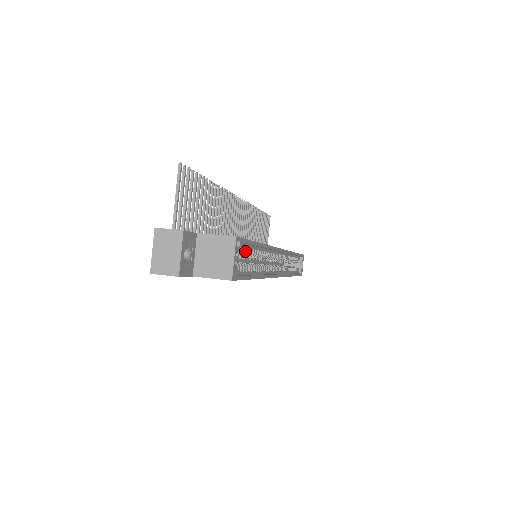
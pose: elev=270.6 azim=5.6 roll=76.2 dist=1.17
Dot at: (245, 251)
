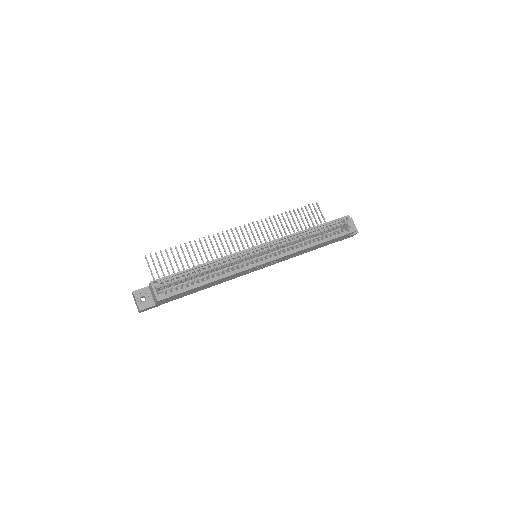
Dot at: (180, 278)
